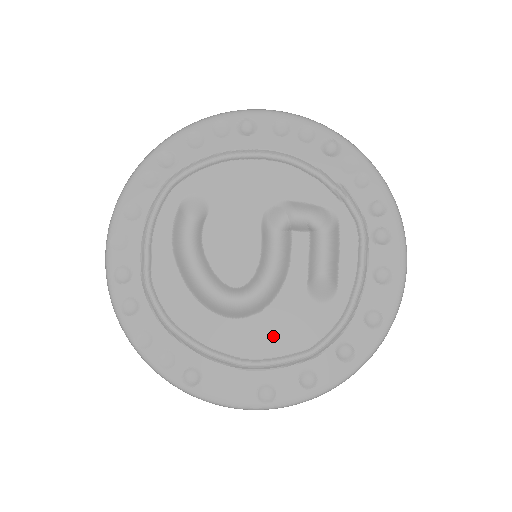
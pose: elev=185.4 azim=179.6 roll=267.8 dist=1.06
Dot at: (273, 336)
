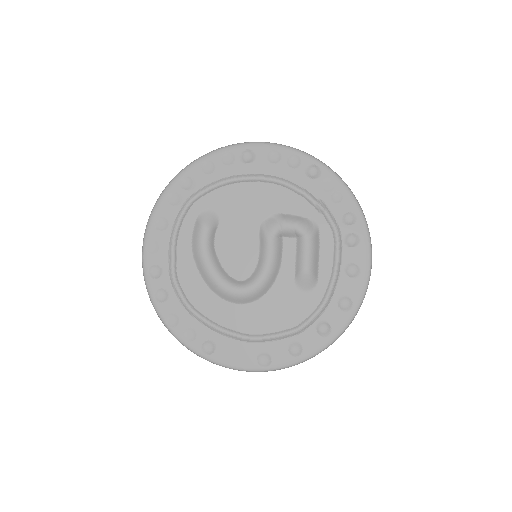
Dot at: (269, 317)
